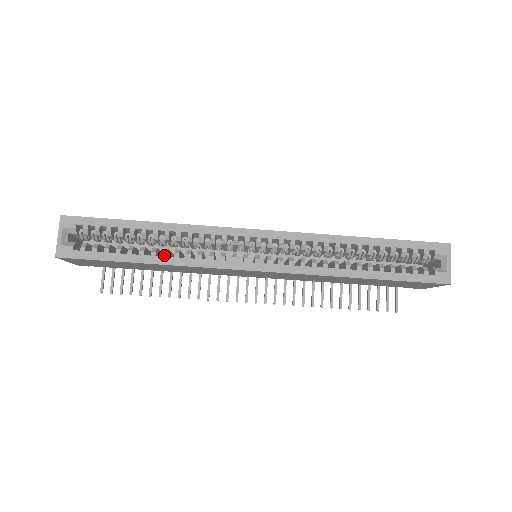
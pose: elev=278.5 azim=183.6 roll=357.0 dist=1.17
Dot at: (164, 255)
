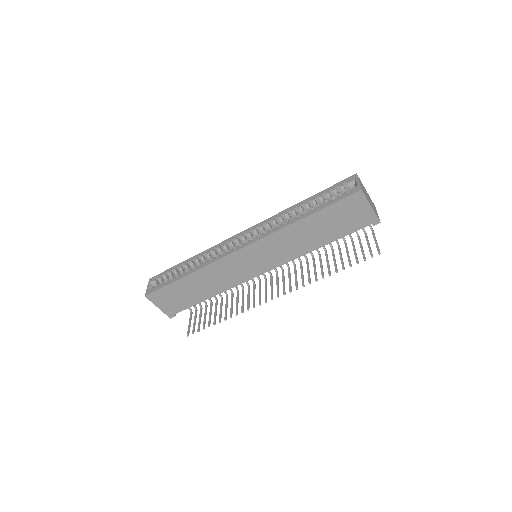
Dot at: (194, 268)
